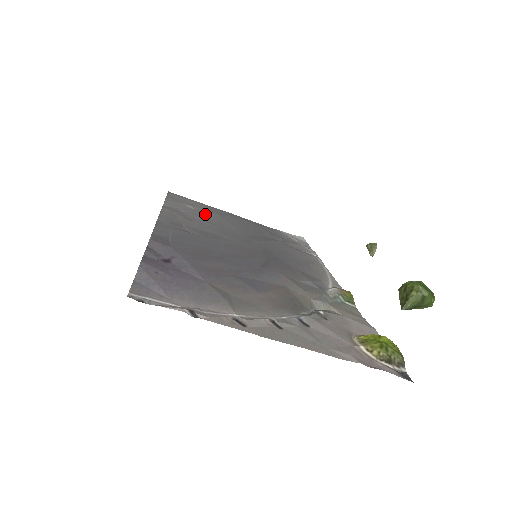
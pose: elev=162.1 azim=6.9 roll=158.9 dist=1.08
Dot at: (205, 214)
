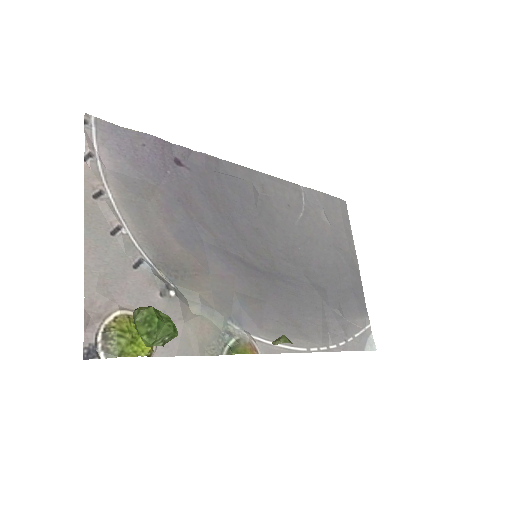
Dot at: (320, 226)
